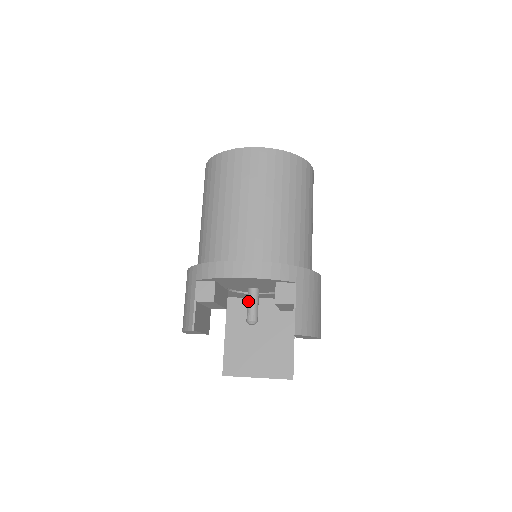
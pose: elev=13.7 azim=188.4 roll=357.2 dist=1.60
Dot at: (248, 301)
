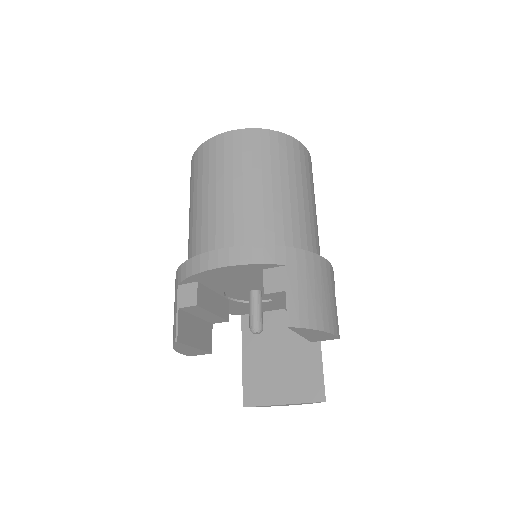
Dot at: (249, 306)
